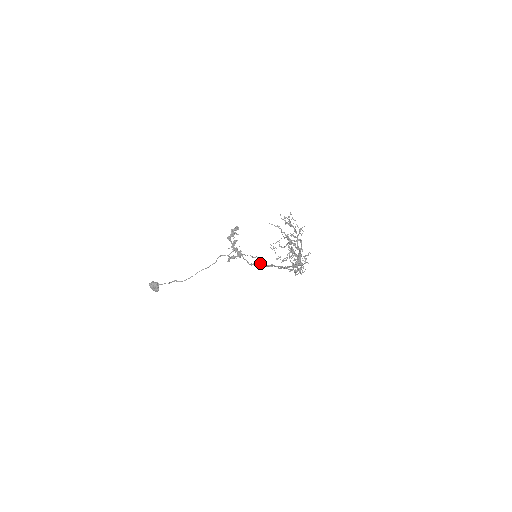
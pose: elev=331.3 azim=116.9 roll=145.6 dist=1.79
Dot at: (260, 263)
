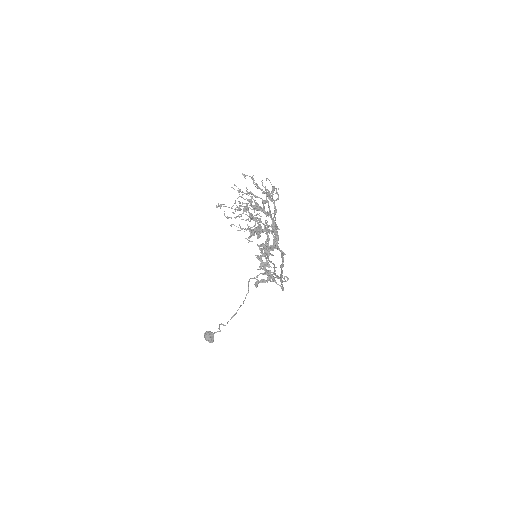
Dot at: (277, 275)
